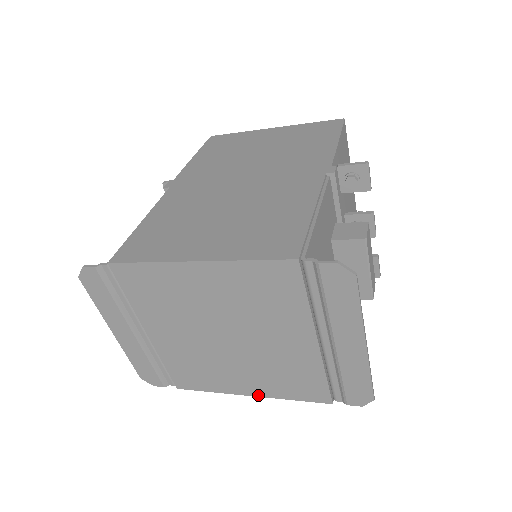
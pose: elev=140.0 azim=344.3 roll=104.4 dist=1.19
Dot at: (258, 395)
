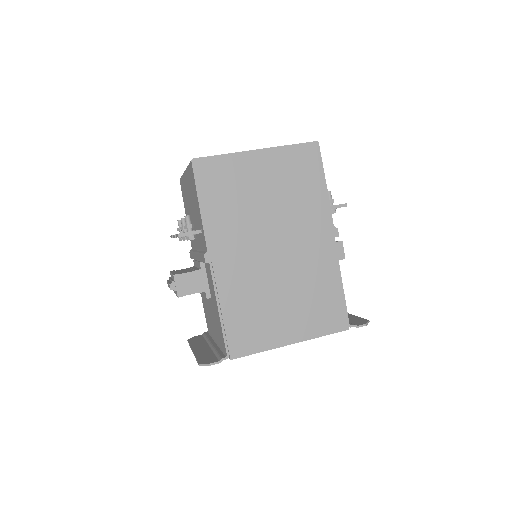
Dot at: occluded
